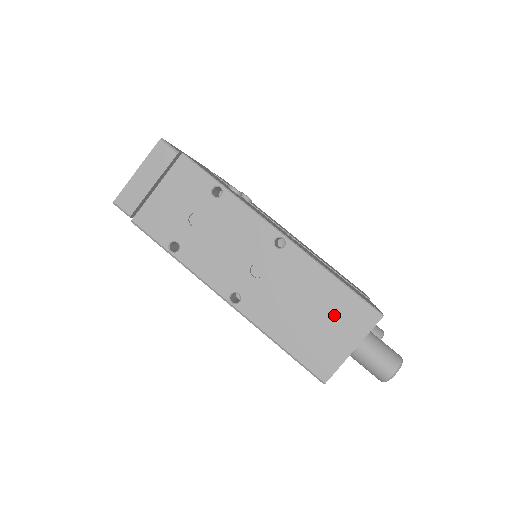
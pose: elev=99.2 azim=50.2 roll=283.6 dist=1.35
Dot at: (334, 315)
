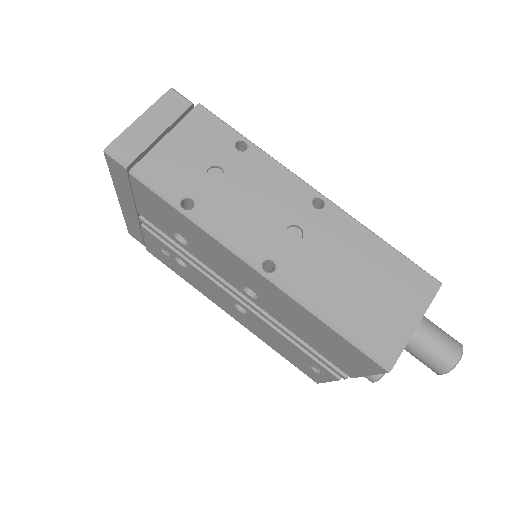
Dot at: (389, 284)
